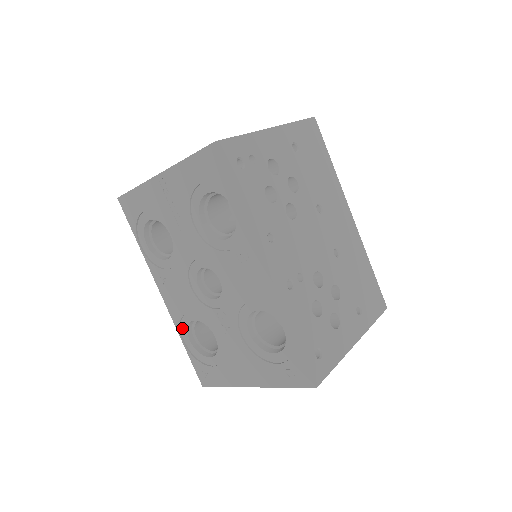
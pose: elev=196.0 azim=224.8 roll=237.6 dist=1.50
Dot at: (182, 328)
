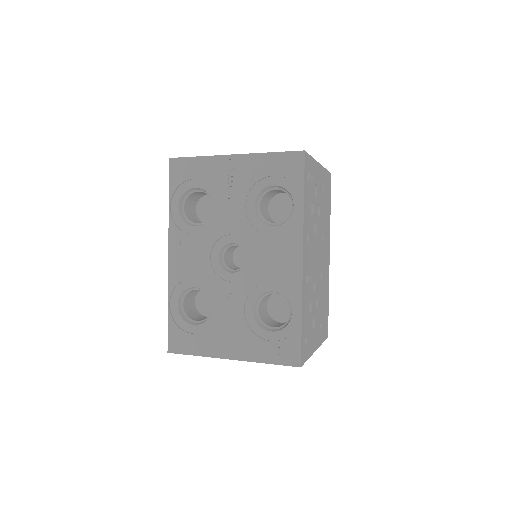
Dot at: (175, 292)
